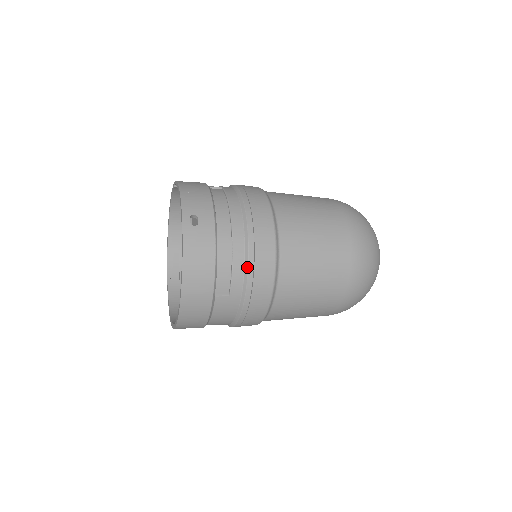
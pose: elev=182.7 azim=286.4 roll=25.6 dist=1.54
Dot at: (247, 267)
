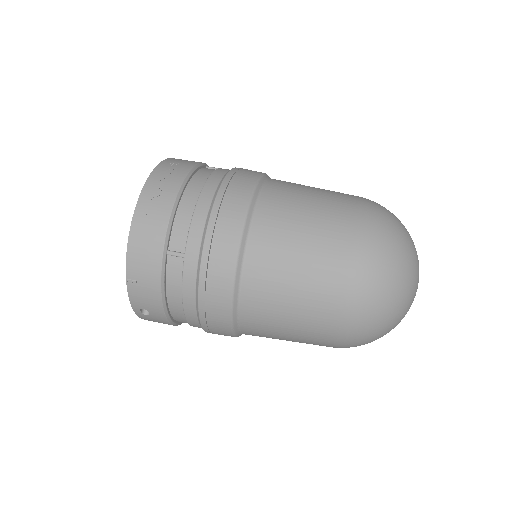
Dot at: occluded
